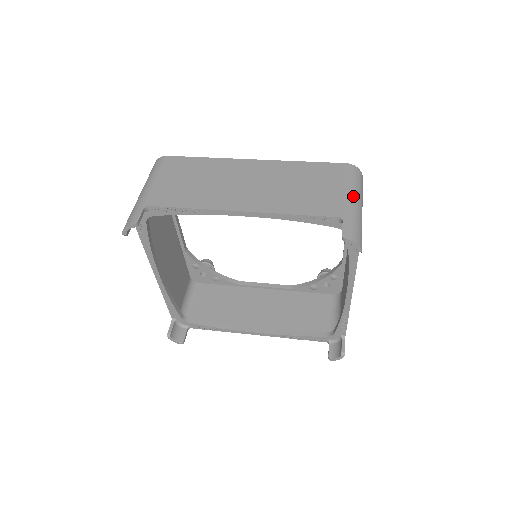
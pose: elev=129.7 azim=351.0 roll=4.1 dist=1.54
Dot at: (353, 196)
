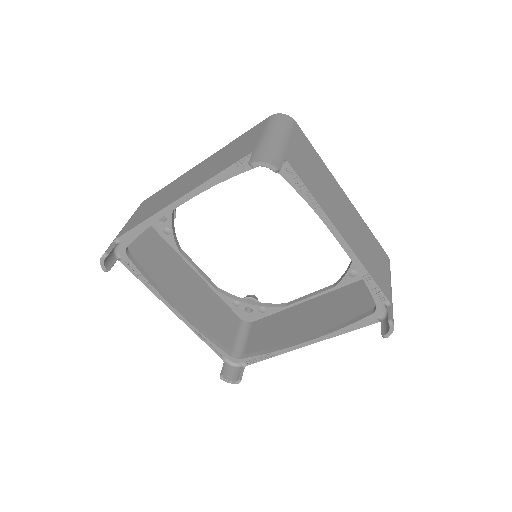
Dot at: occluded
